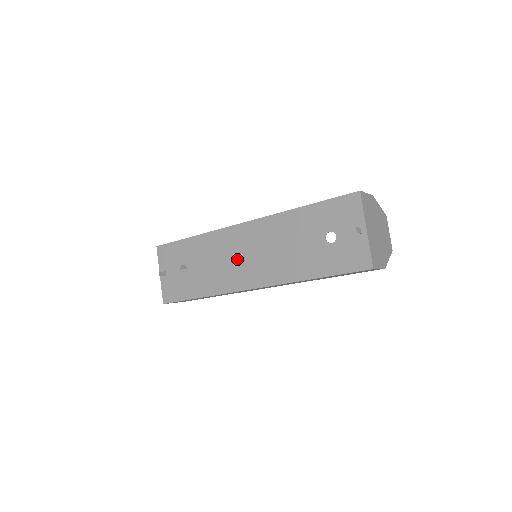
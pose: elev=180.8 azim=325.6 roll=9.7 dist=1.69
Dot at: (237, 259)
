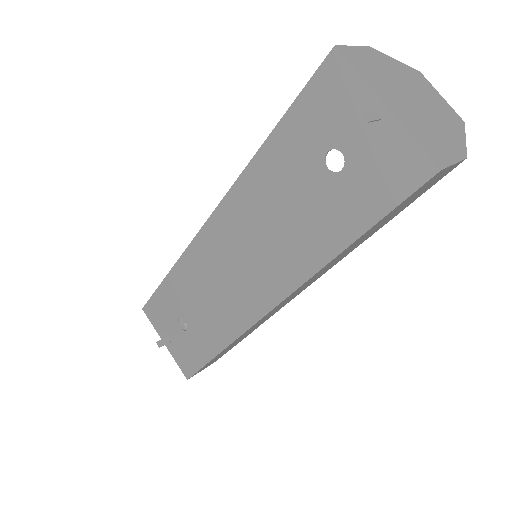
Dot at: (229, 276)
